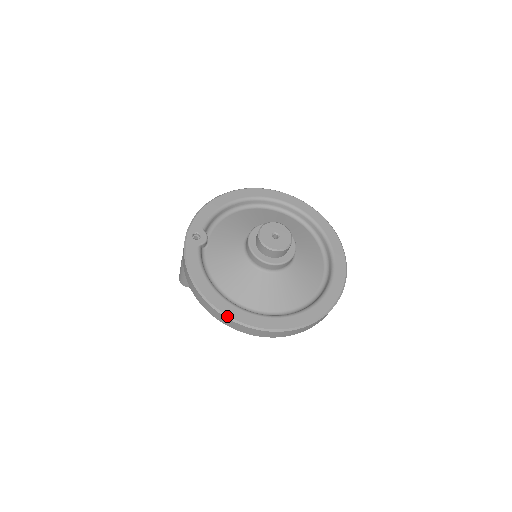
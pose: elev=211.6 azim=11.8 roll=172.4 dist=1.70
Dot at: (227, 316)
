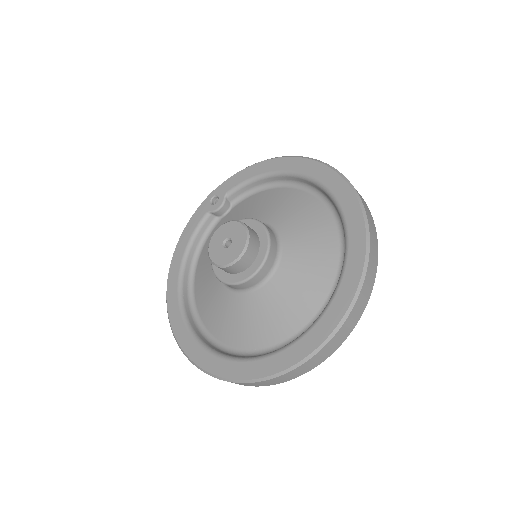
Dot at: (167, 301)
